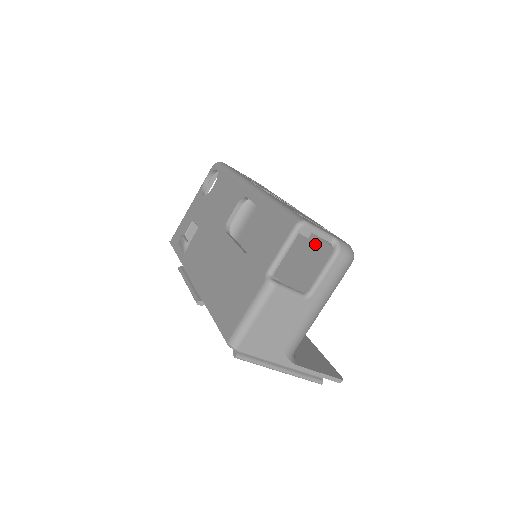
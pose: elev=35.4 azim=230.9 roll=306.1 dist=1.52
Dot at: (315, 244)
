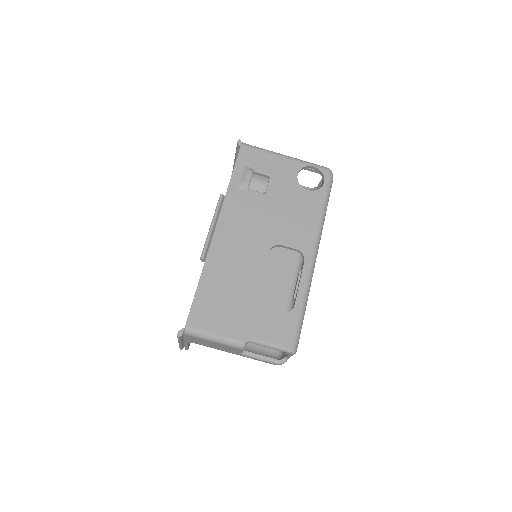
Dot at: (280, 309)
